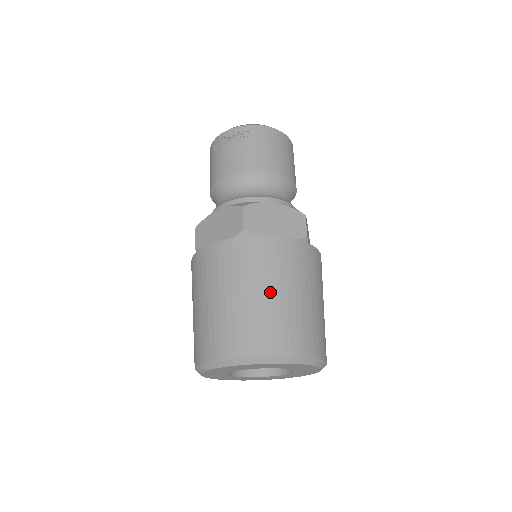
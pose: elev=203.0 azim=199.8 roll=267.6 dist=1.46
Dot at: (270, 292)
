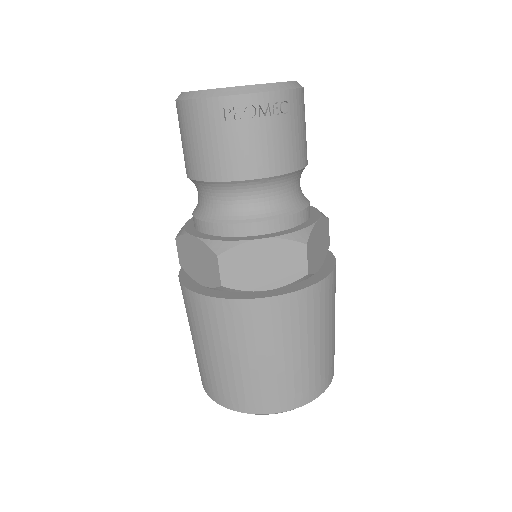
Dot at: (328, 334)
